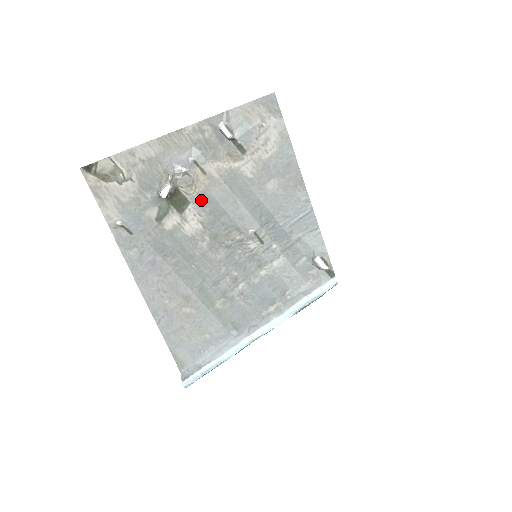
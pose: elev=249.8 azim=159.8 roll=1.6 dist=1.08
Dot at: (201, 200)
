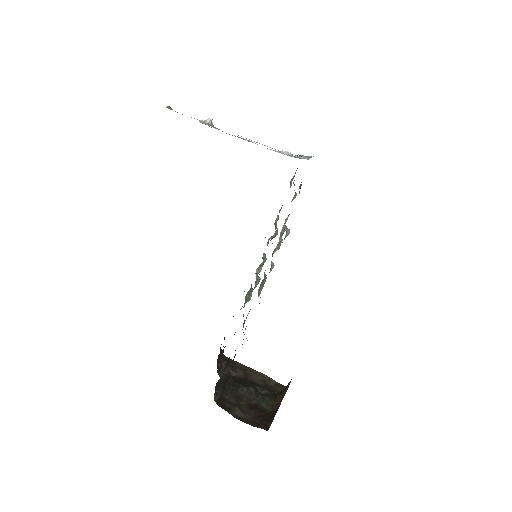
Dot at: occluded
